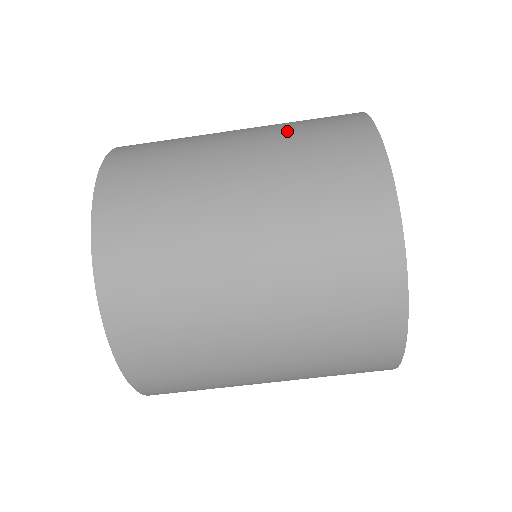
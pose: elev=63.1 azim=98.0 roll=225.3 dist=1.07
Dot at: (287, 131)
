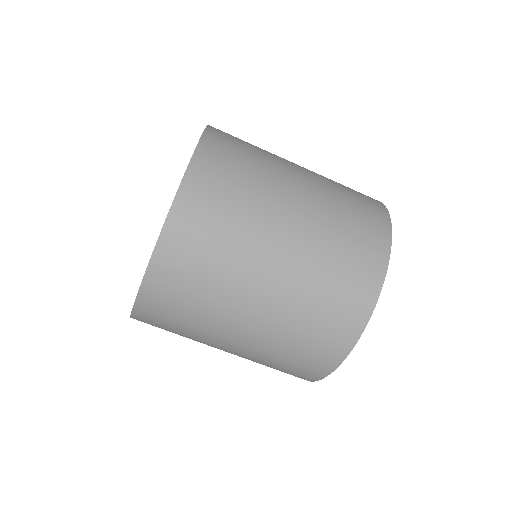
Dot at: (335, 198)
